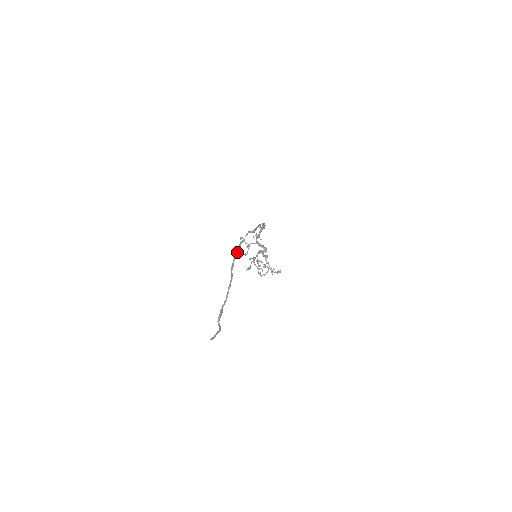
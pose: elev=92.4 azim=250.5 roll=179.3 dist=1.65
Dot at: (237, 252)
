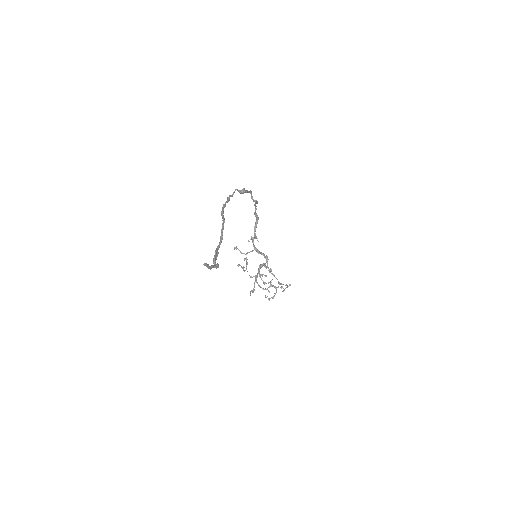
Dot at: (226, 201)
